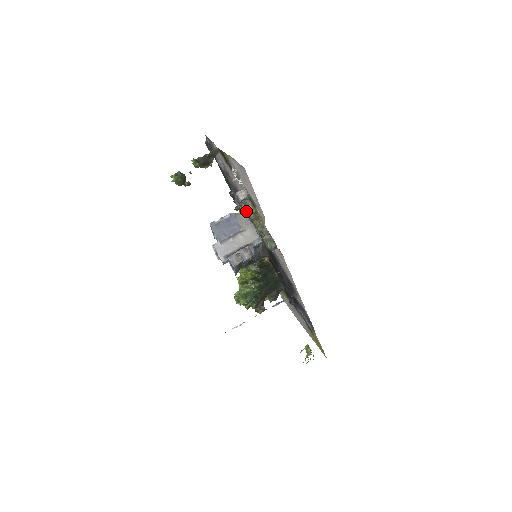
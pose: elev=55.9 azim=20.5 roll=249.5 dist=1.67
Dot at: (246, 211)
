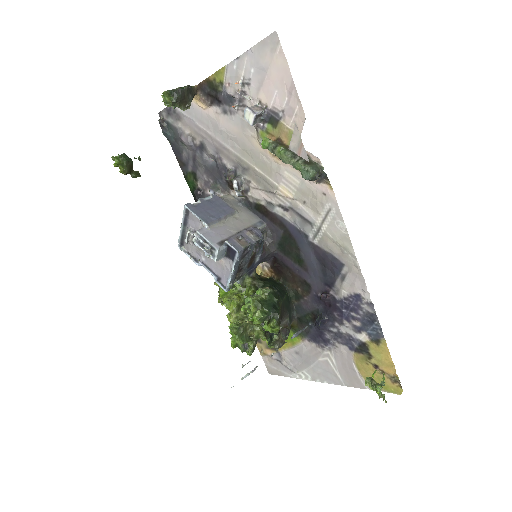
Dot at: (239, 180)
